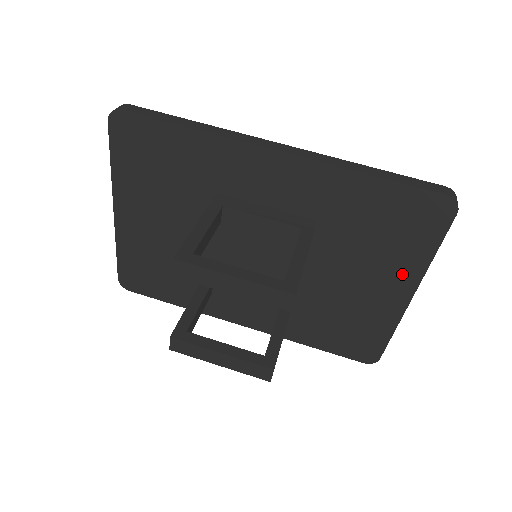
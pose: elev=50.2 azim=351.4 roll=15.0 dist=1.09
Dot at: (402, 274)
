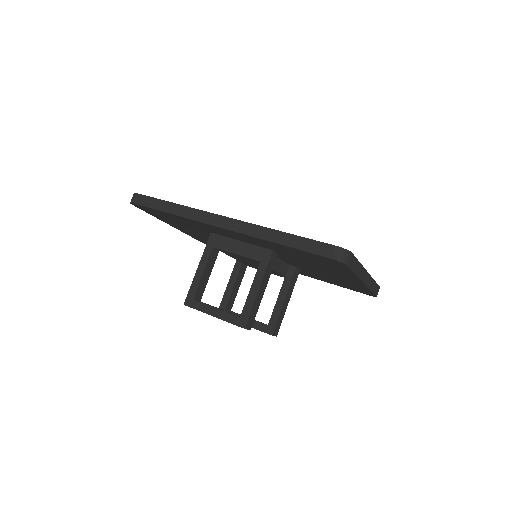
Dot at: (346, 275)
